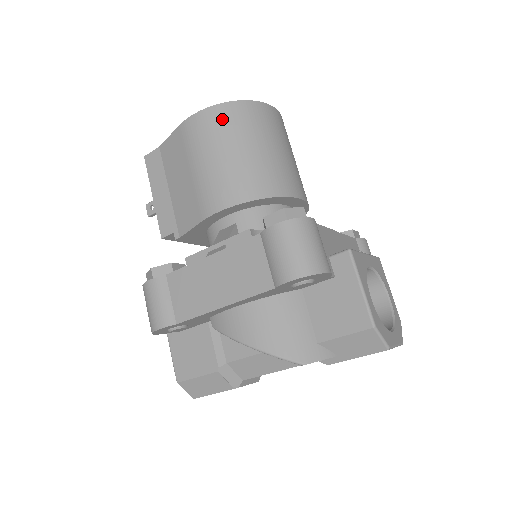
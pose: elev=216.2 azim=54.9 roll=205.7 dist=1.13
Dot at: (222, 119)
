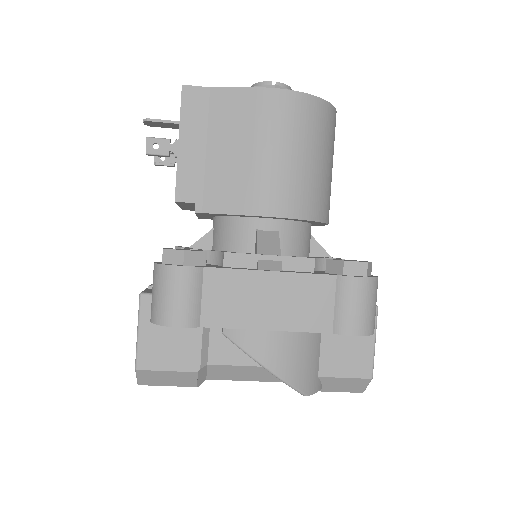
Dot at: (312, 115)
